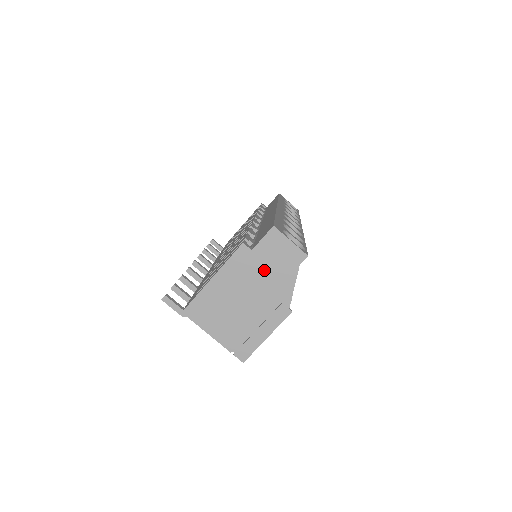
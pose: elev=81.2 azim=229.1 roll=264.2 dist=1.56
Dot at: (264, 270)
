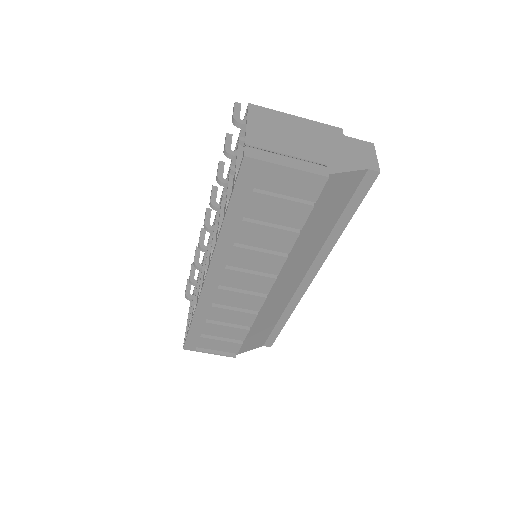
Dot at: (339, 147)
